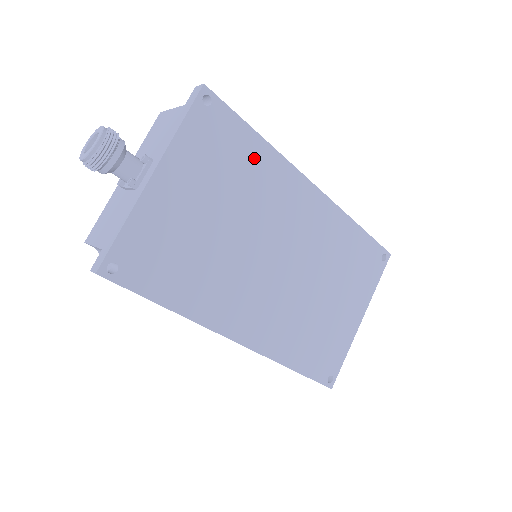
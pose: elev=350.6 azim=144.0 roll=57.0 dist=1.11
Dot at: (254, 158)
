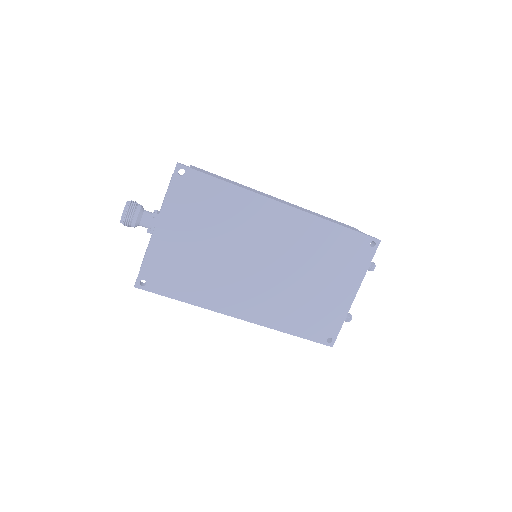
Dot at: (226, 198)
